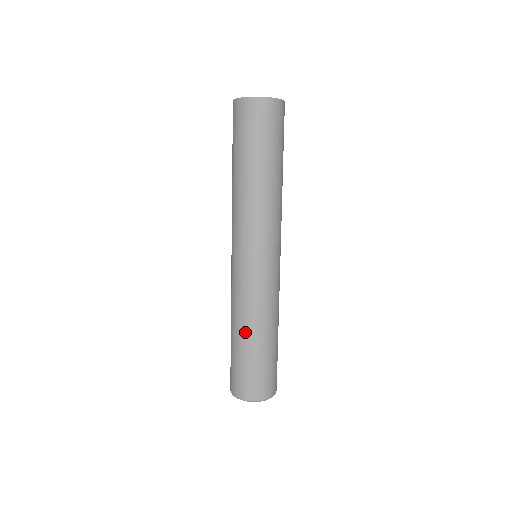
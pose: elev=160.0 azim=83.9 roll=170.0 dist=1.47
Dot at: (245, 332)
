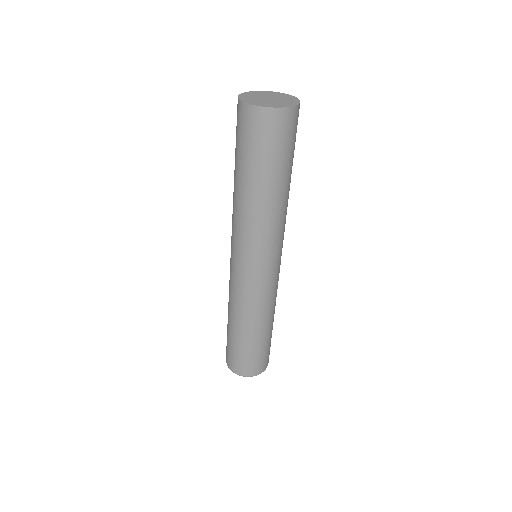
Dot at: (264, 326)
